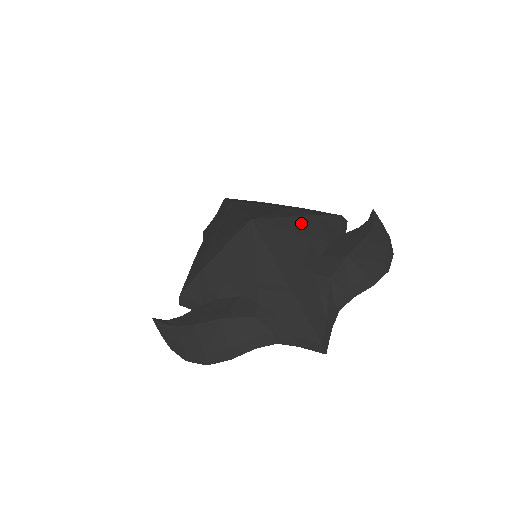
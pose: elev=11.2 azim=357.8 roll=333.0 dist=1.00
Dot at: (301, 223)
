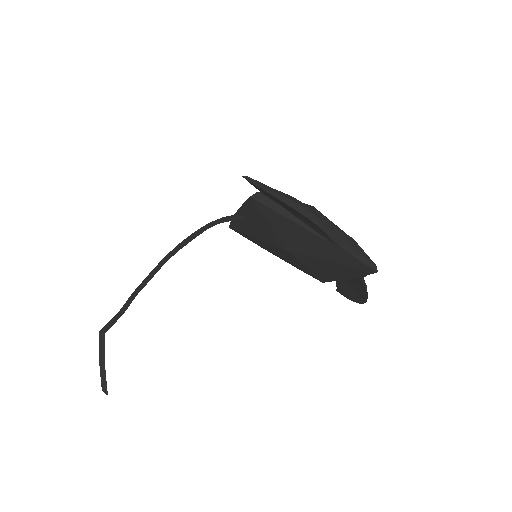
Dot at: occluded
